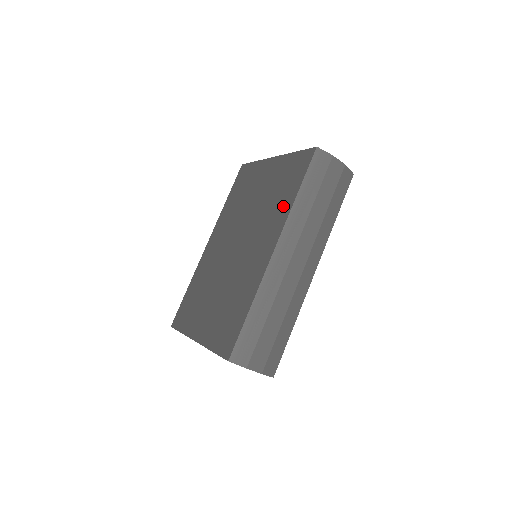
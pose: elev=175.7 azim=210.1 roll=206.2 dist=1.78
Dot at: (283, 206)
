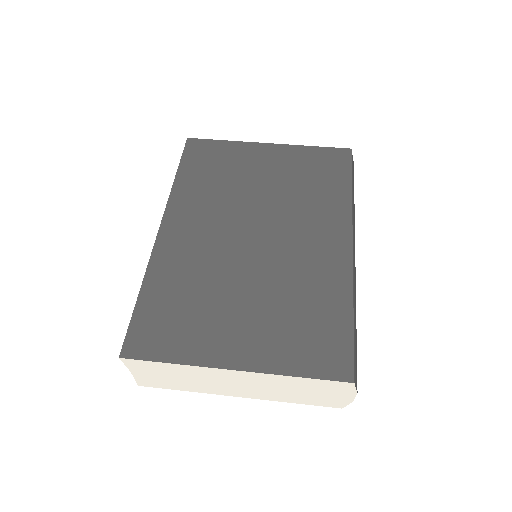
Dot at: (334, 199)
